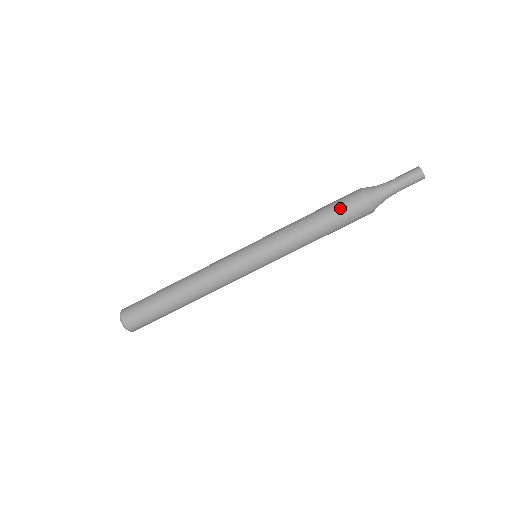
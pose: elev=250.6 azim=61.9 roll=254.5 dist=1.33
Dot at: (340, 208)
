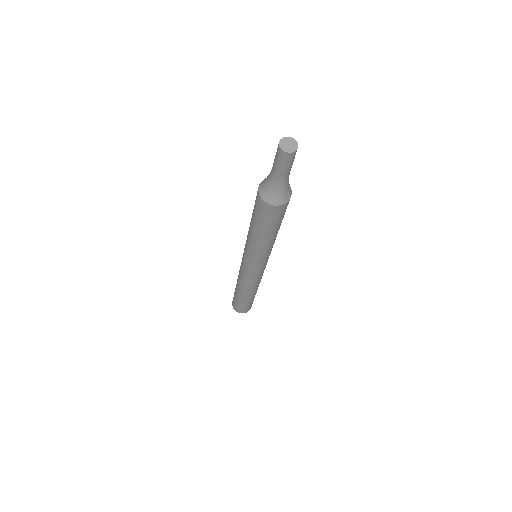
Dot at: (254, 208)
